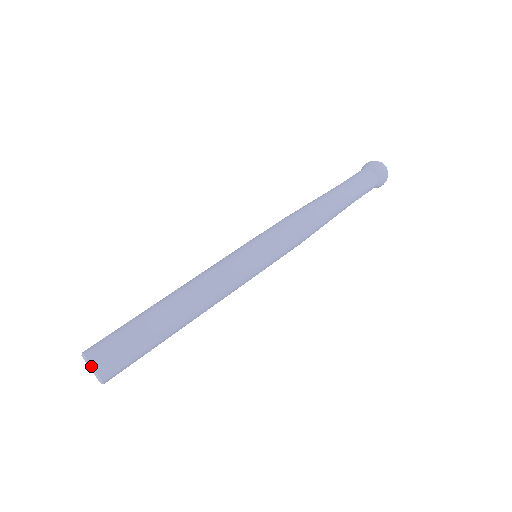
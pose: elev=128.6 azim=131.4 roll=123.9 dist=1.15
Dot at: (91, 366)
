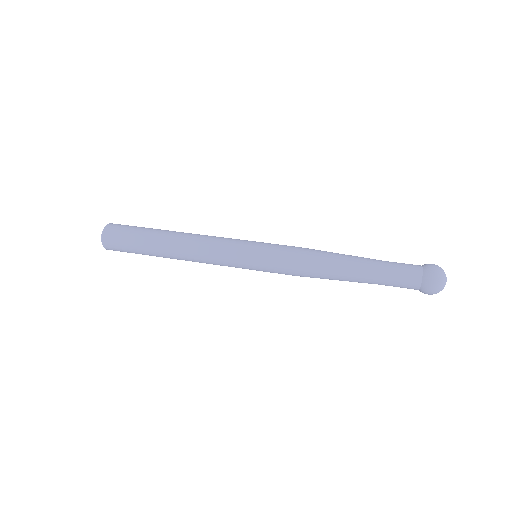
Dot at: (103, 229)
